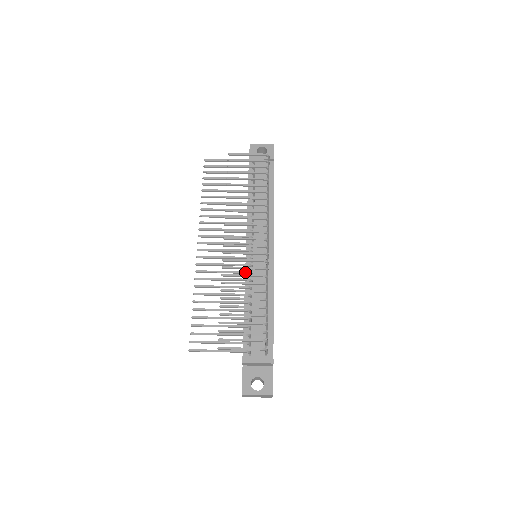
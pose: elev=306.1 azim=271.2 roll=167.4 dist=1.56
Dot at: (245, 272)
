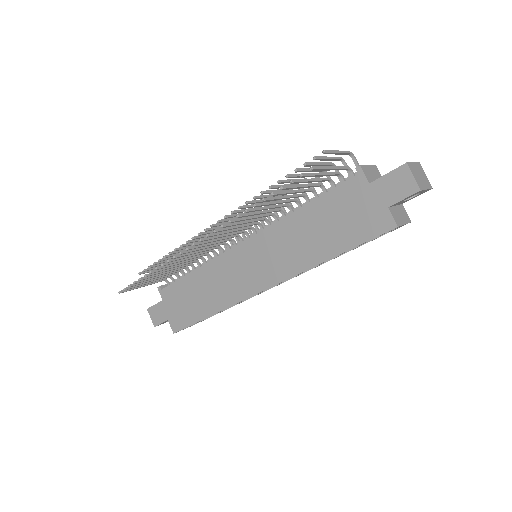
Dot at: (261, 218)
